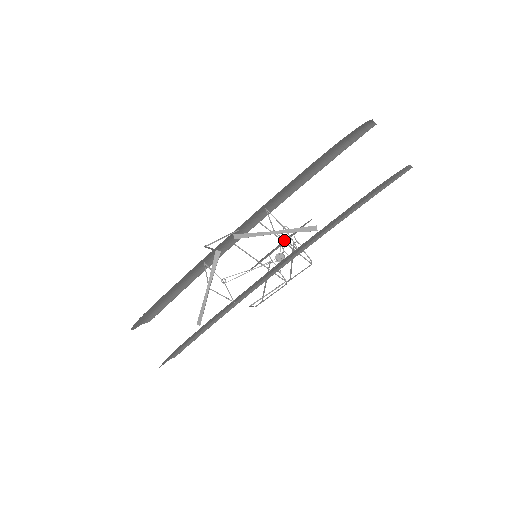
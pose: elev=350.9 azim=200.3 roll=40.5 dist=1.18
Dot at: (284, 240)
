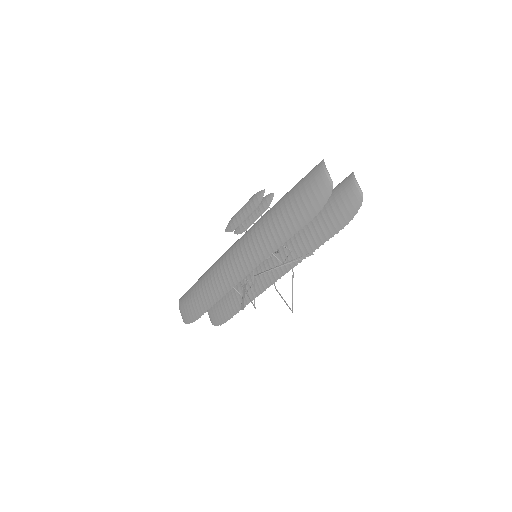
Dot at: (250, 211)
